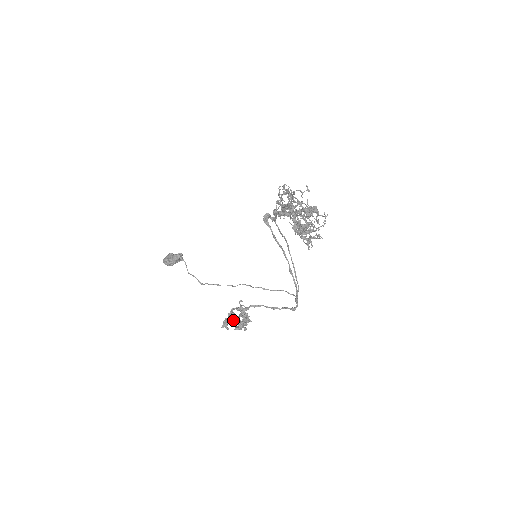
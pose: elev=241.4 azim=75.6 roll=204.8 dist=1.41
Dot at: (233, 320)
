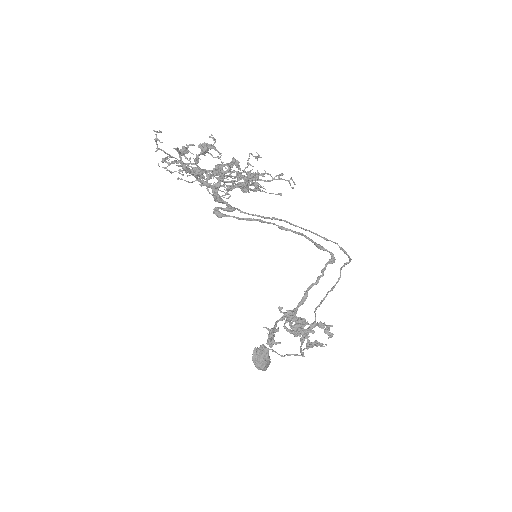
Dot at: (307, 341)
